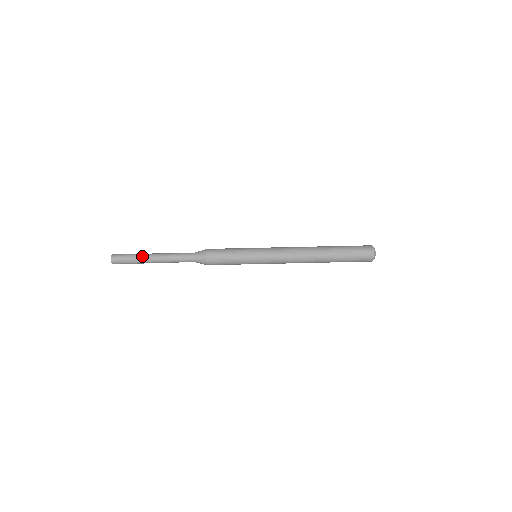
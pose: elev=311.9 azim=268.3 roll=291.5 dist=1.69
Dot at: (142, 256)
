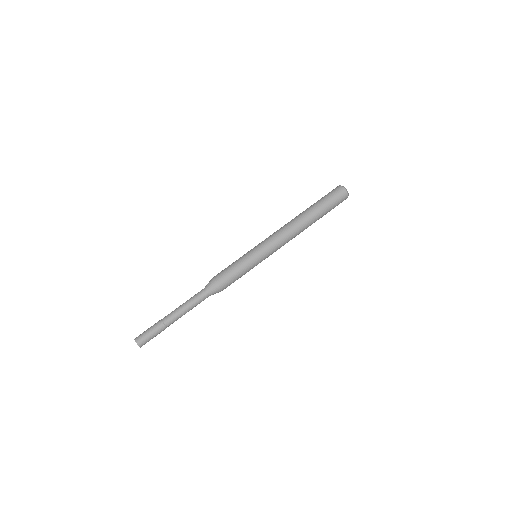
Dot at: (163, 323)
